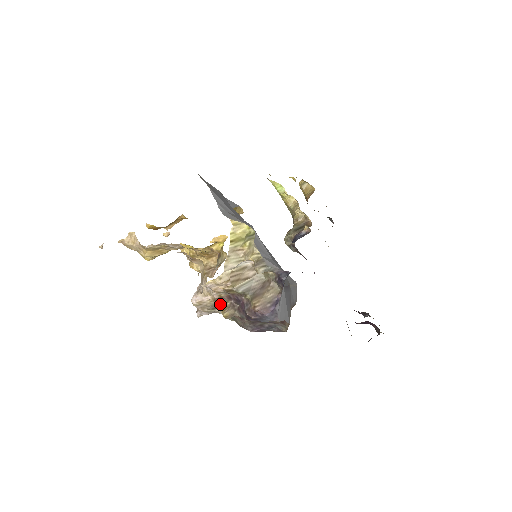
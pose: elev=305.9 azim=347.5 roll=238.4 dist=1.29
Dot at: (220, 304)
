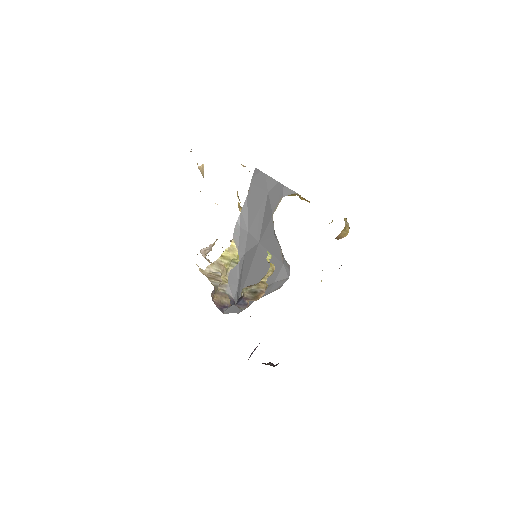
Dot at: occluded
